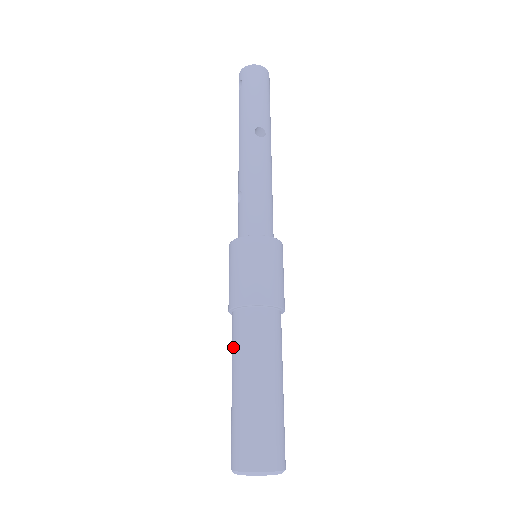
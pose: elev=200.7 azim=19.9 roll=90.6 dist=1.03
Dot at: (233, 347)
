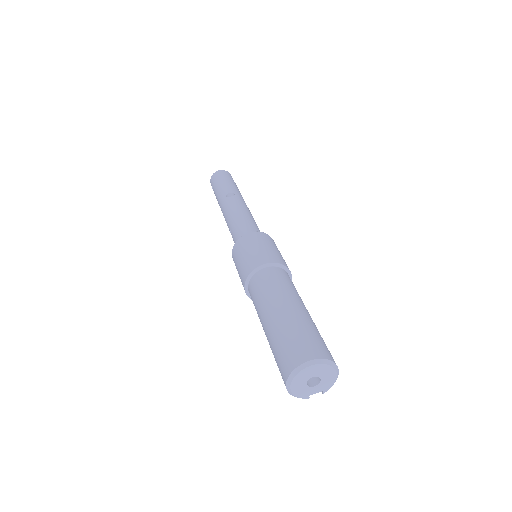
Dot at: (256, 310)
